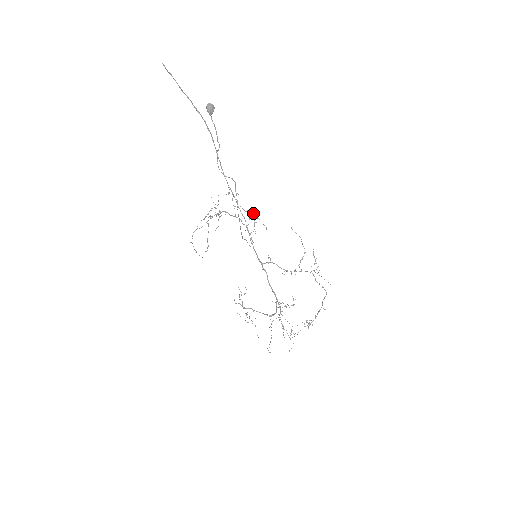
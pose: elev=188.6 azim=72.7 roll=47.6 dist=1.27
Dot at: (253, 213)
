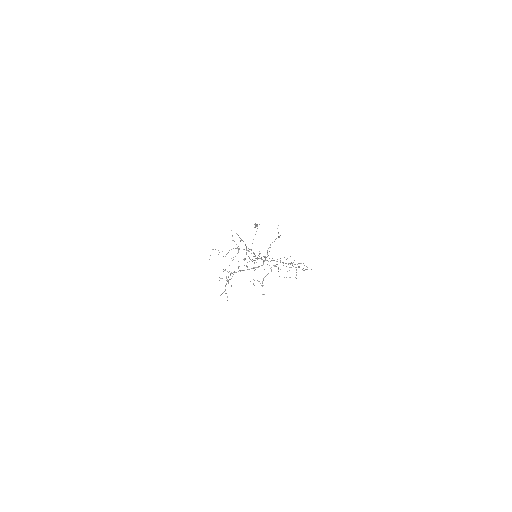
Dot at: occluded
